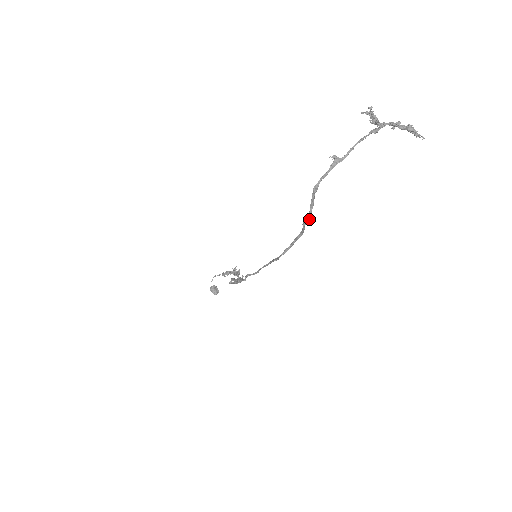
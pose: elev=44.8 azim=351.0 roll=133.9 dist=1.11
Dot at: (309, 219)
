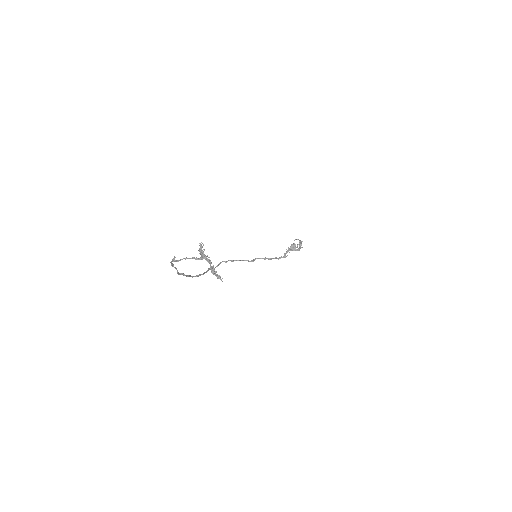
Dot at: (178, 274)
